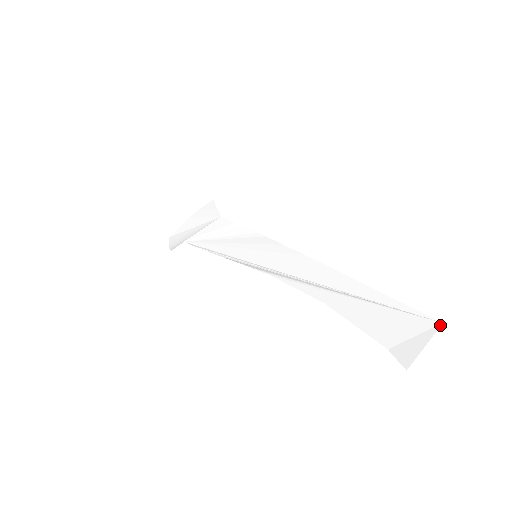
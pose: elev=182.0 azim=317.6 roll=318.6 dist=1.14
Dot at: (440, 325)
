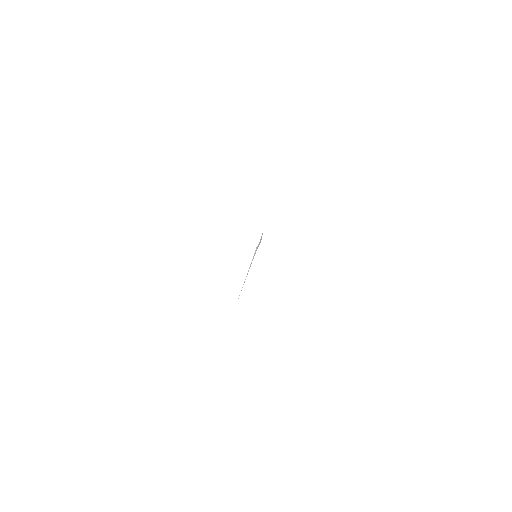
Dot at: occluded
